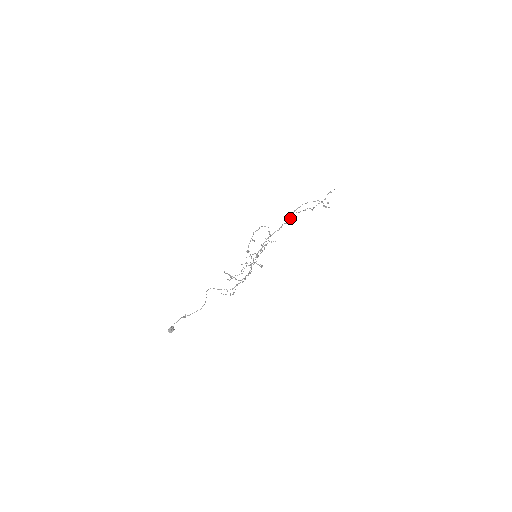
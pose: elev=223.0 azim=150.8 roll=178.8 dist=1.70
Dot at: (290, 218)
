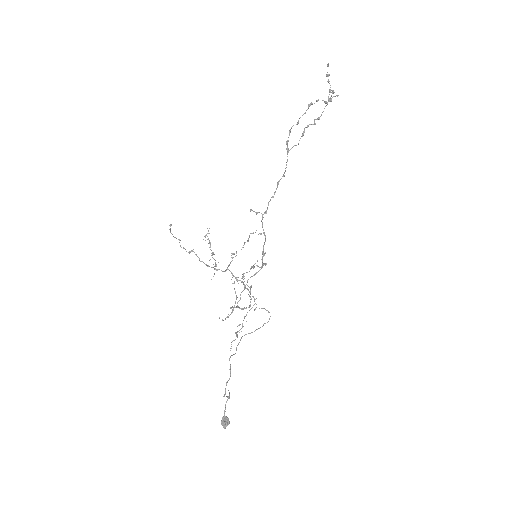
Dot at: occluded
